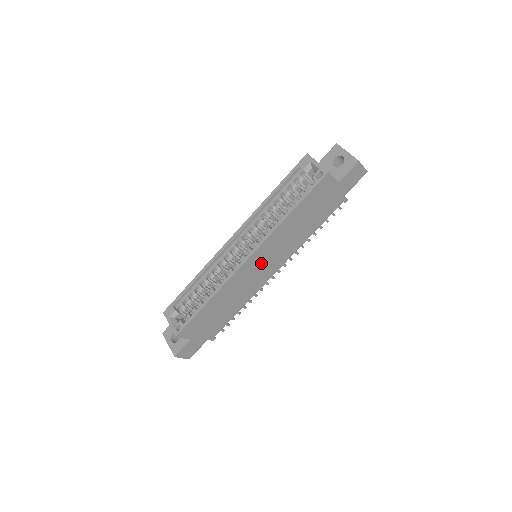
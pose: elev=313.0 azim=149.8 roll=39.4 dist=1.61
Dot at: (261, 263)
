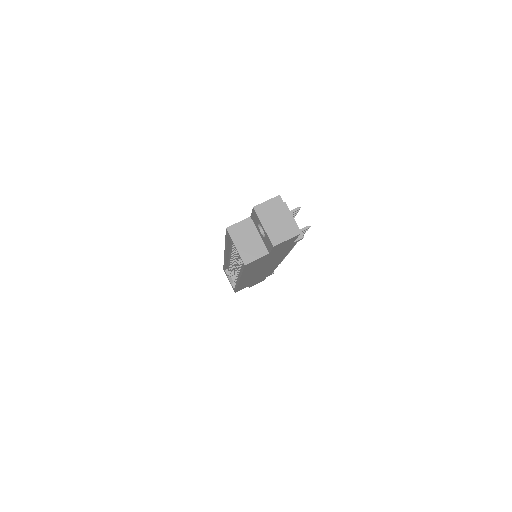
Dot at: (256, 273)
